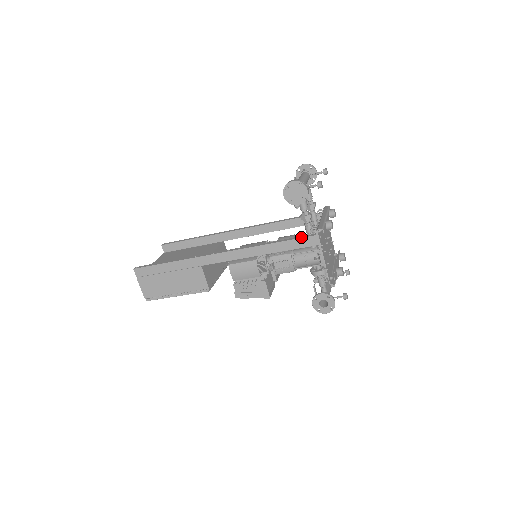
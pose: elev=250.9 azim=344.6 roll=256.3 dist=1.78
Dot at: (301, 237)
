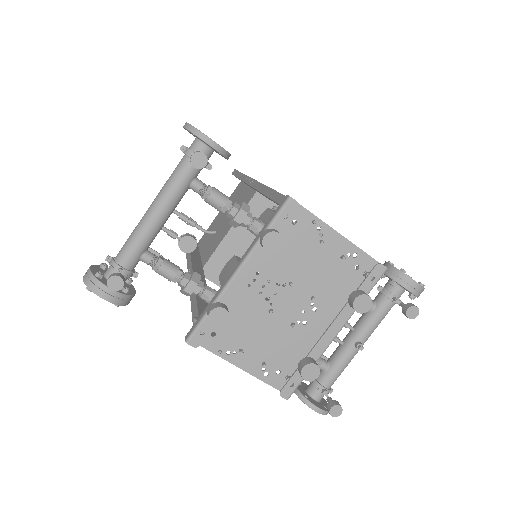
Dot at: occluded
